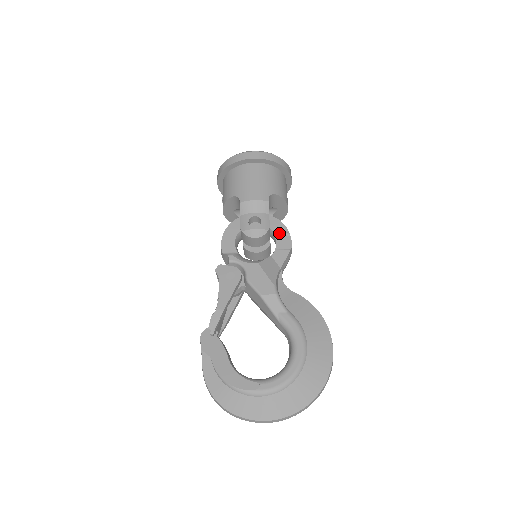
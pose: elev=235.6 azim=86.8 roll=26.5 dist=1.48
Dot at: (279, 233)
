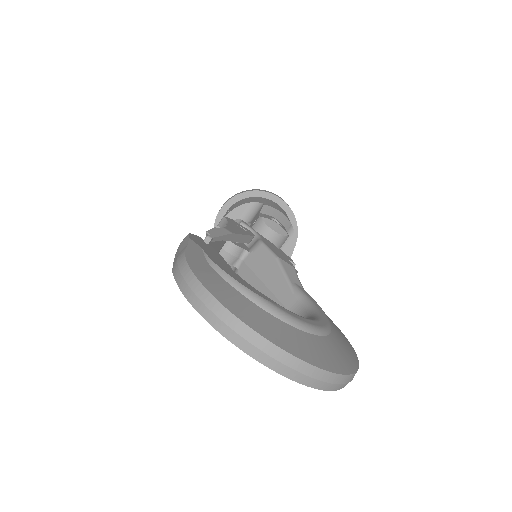
Dot at: occluded
